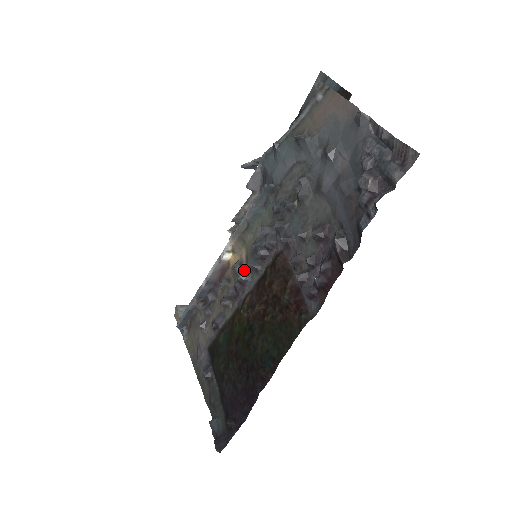
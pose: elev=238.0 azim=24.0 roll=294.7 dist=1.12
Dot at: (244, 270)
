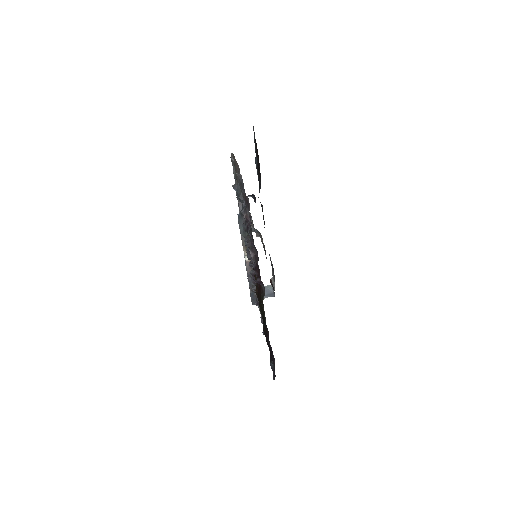
Dot at: occluded
